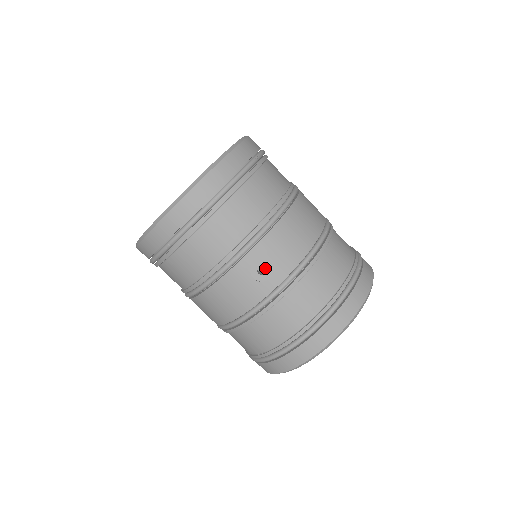
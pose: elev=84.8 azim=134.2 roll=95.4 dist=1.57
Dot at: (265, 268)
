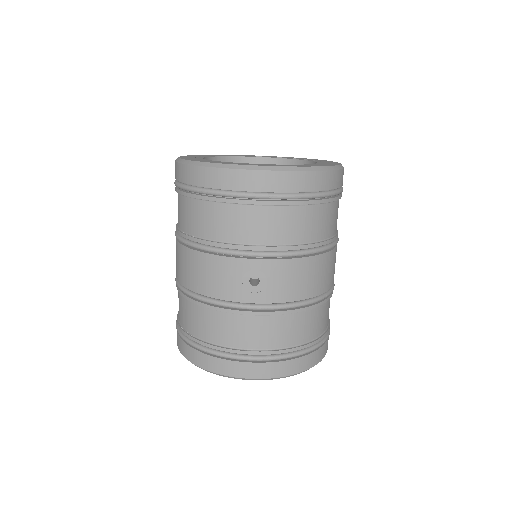
Dot at: (257, 280)
